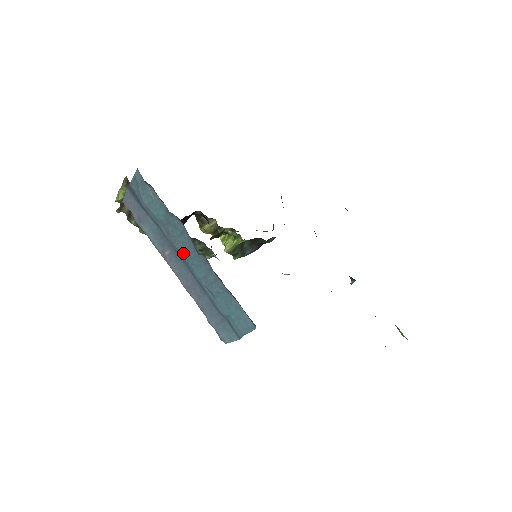
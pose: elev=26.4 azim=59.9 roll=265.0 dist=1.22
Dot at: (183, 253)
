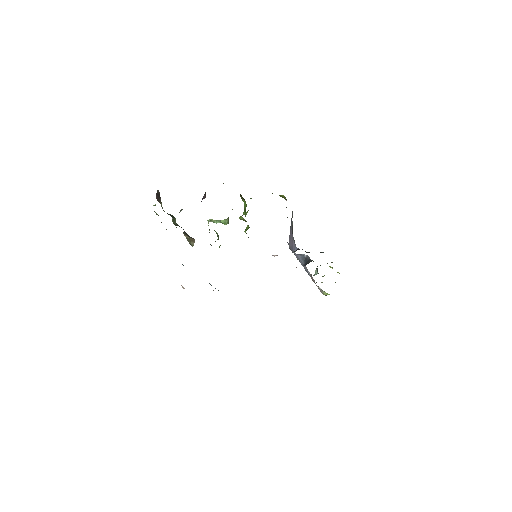
Dot at: occluded
